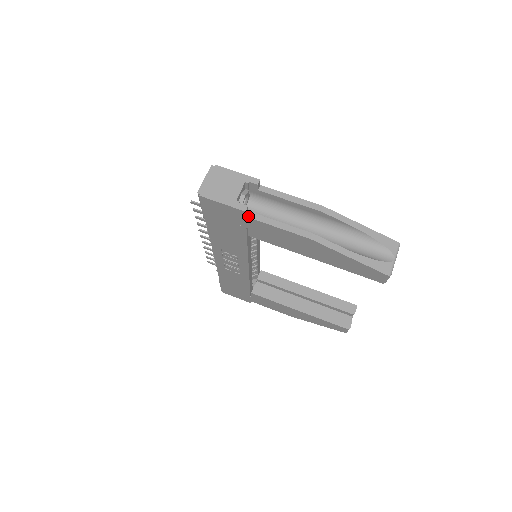
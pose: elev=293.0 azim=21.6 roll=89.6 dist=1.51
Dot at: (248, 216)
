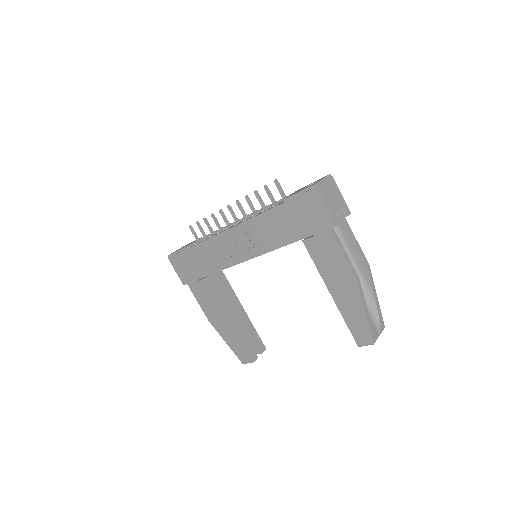
Dot at: (332, 230)
